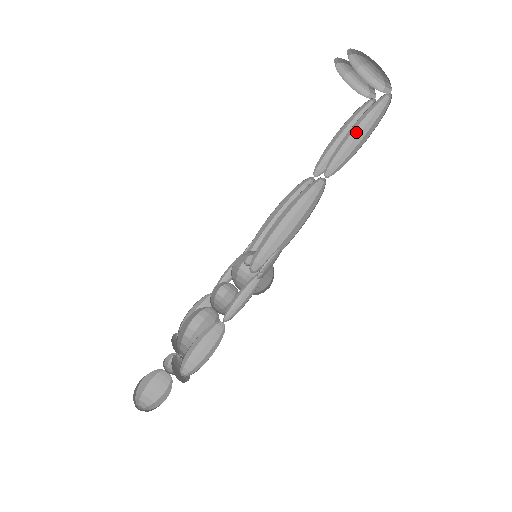
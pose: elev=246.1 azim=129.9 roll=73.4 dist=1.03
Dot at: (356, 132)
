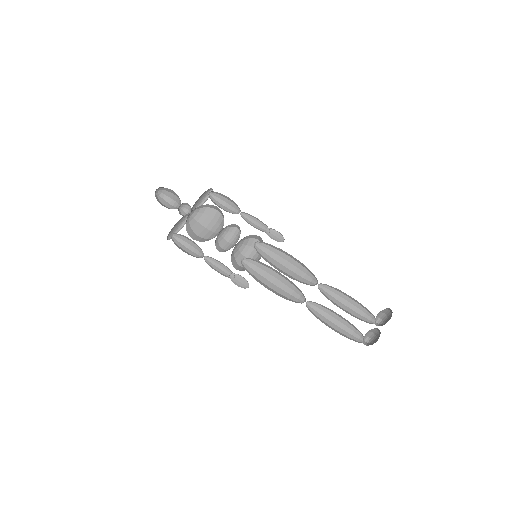
Dot at: (342, 317)
